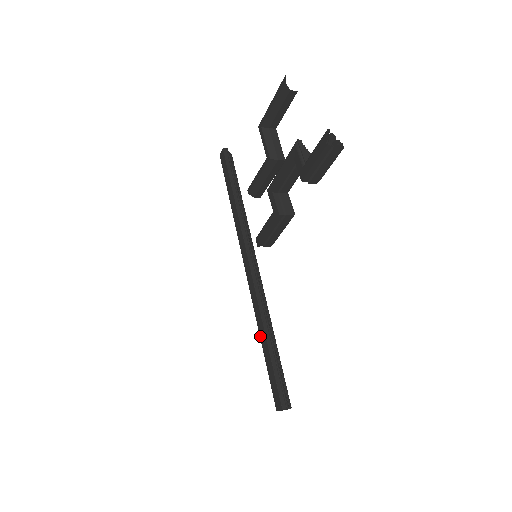
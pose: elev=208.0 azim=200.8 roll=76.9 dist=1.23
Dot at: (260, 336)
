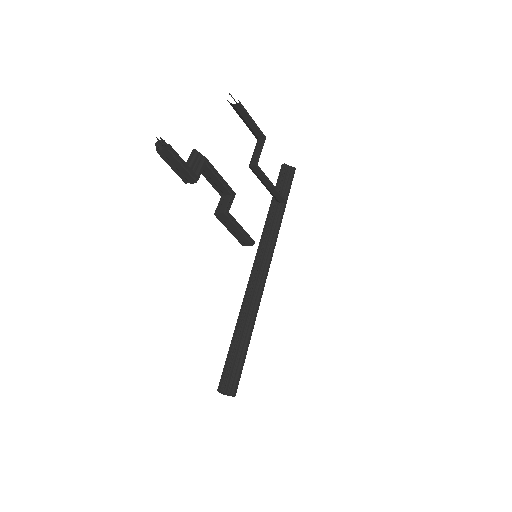
Dot at: occluded
